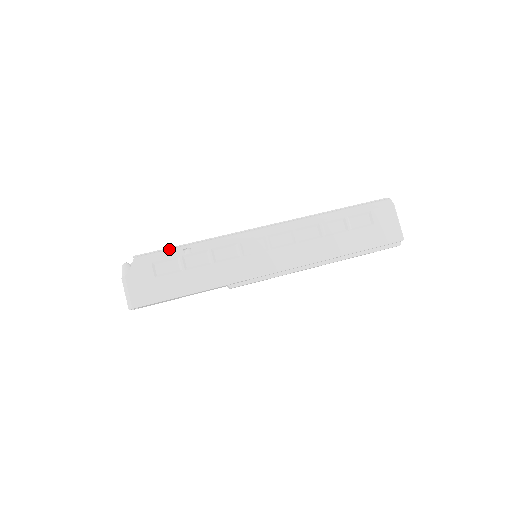
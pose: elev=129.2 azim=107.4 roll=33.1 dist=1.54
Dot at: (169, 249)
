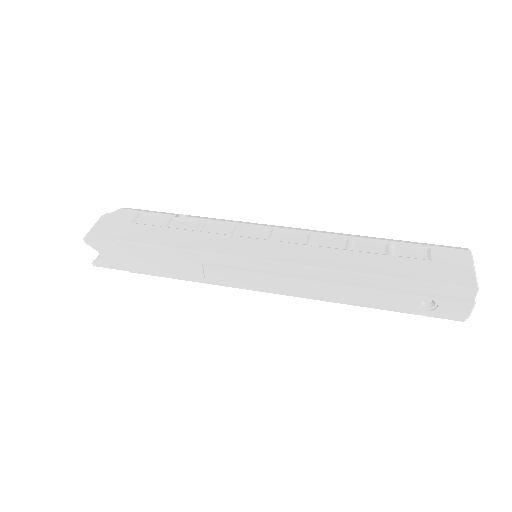
Dot at: (165, 212)
